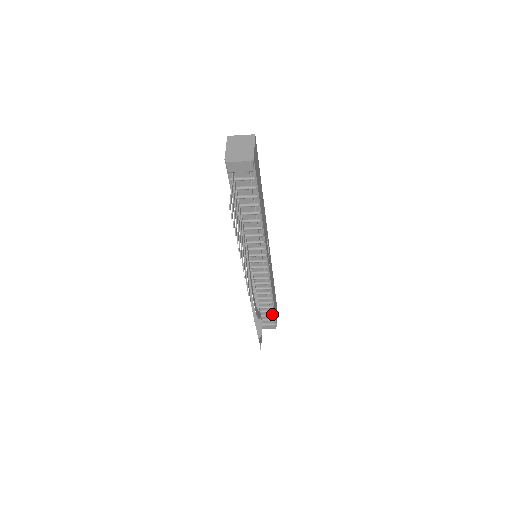
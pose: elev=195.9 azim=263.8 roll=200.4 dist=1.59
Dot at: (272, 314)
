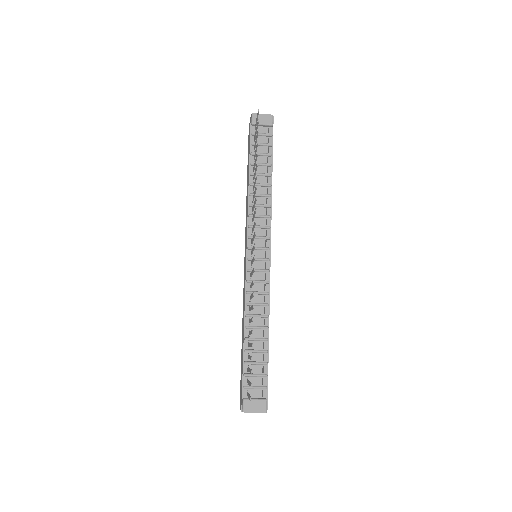
Dot at: (264, 373)
